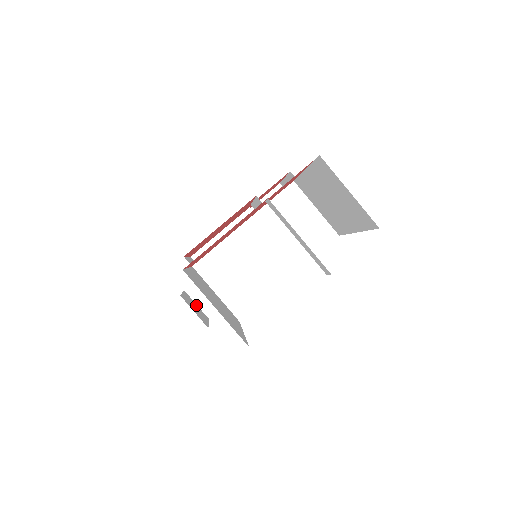
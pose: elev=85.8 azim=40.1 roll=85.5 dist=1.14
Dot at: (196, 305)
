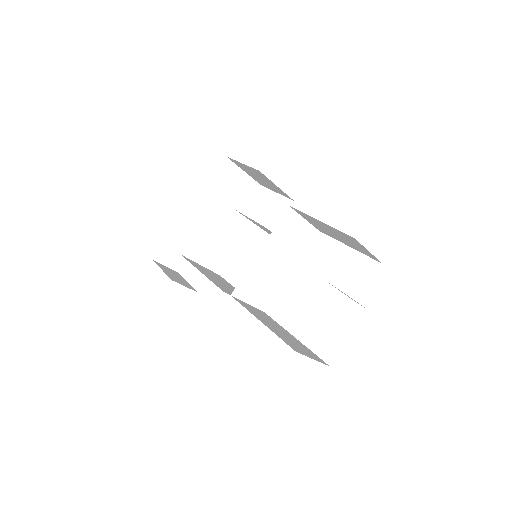
Dot at: (166, 268)
